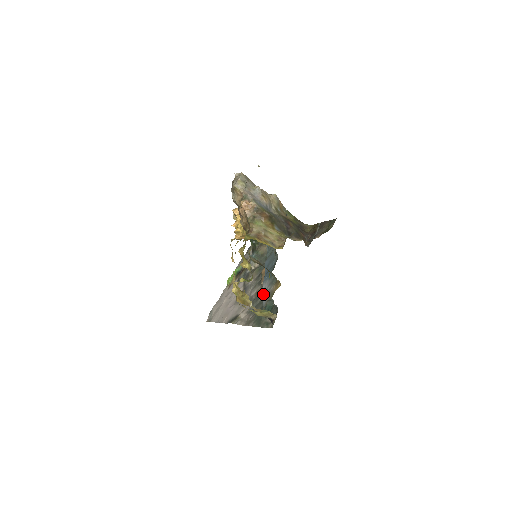
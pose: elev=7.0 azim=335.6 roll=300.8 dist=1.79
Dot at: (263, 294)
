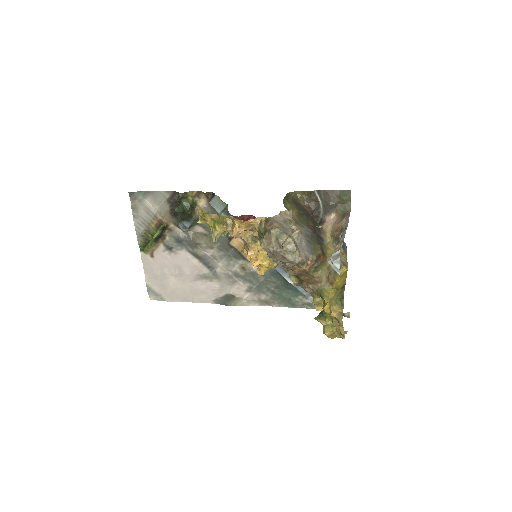
Dot at: occluded
